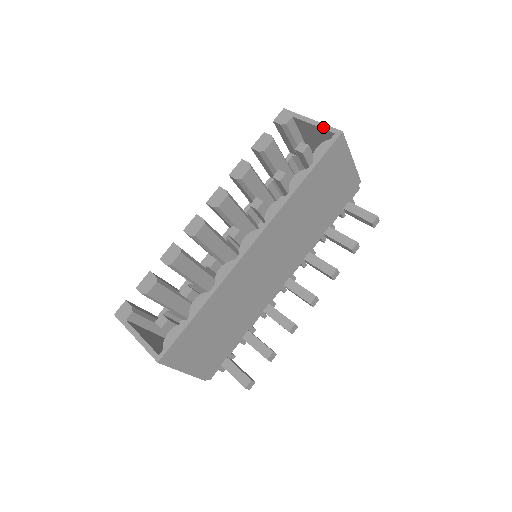
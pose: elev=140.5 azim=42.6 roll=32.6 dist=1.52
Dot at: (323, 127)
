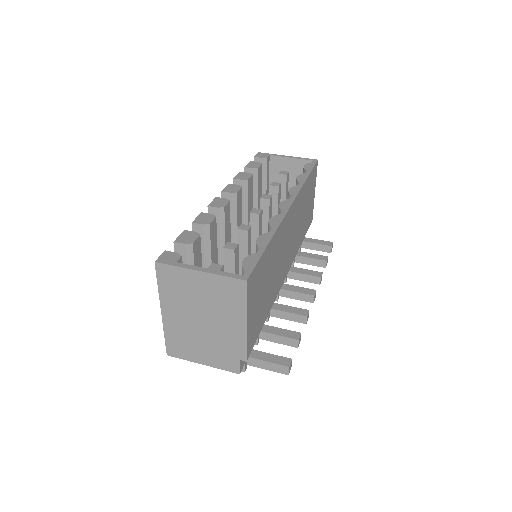
Dot at: (301, 158)
